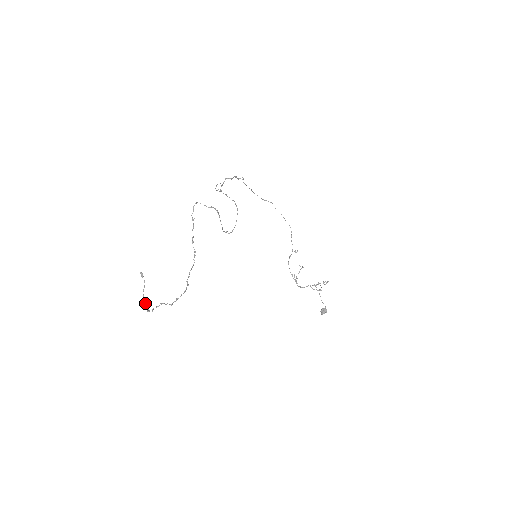
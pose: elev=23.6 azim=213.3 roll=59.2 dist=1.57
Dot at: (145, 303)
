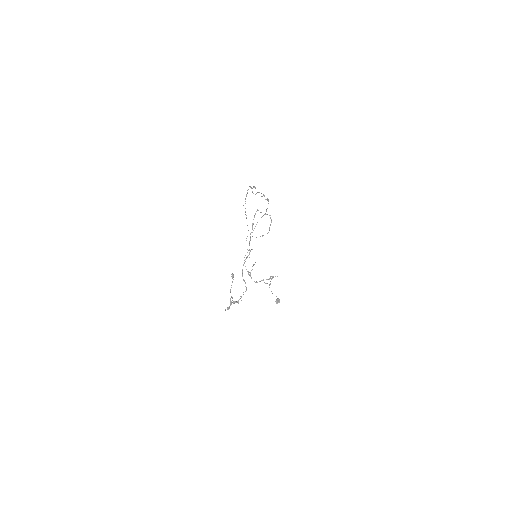
Dot at: (230, 302)
